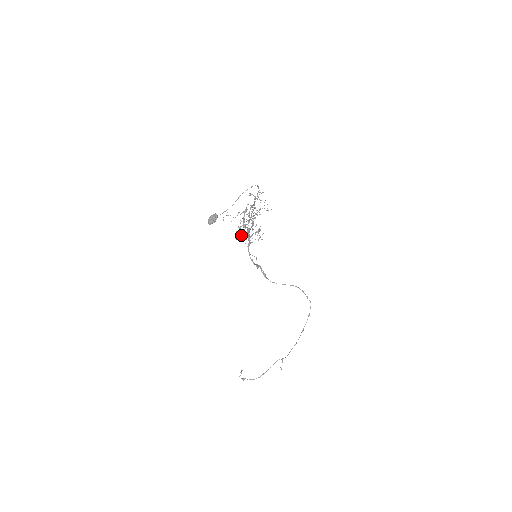
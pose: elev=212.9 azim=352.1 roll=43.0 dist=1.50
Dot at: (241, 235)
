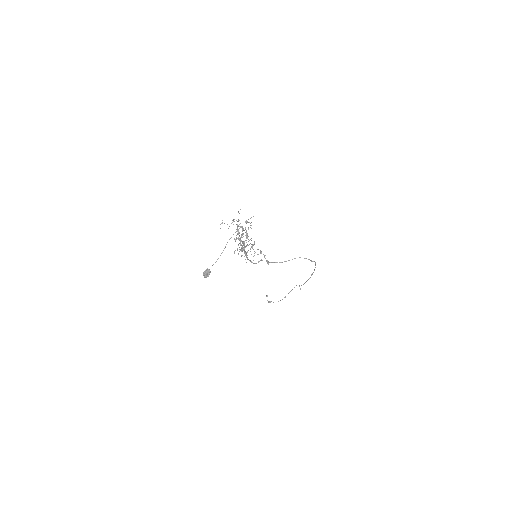
Dot at: occluded
